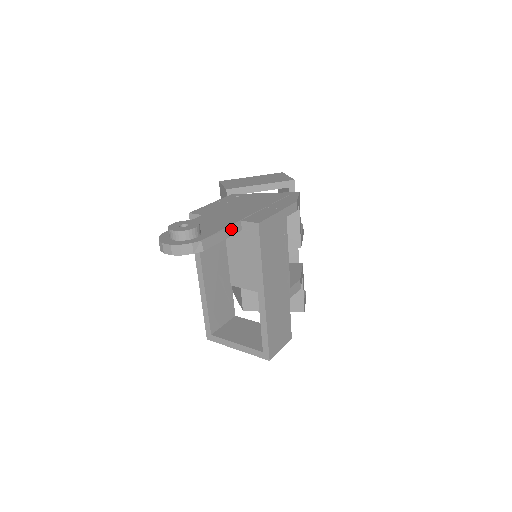
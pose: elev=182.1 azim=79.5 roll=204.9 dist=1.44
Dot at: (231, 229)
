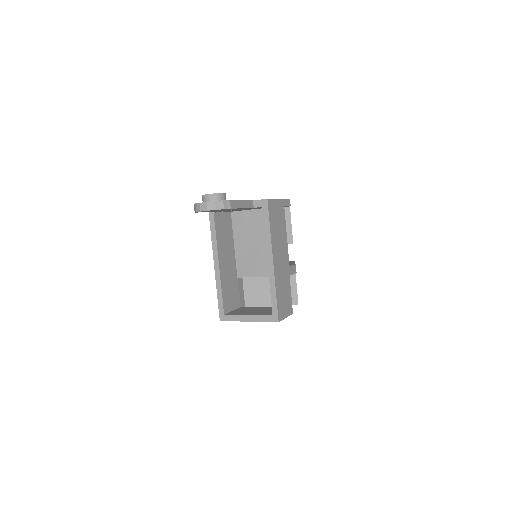
Dot at: (247, 203)
